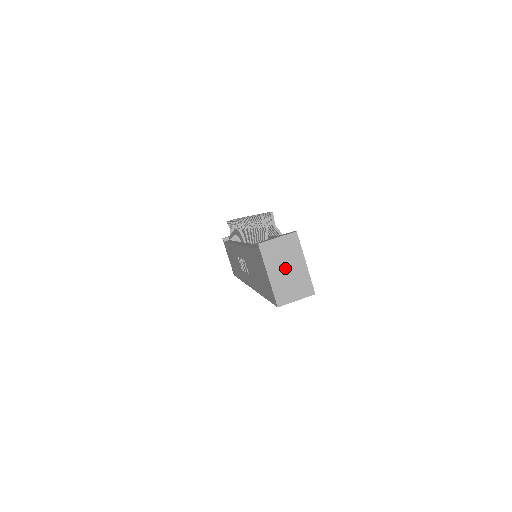
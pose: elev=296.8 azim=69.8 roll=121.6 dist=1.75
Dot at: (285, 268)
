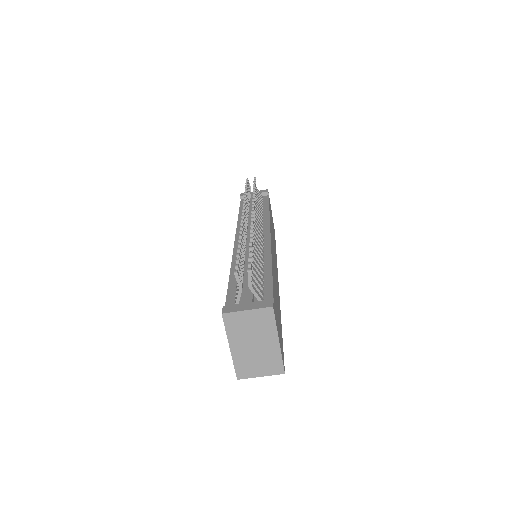
Dot at: (252, 343)
